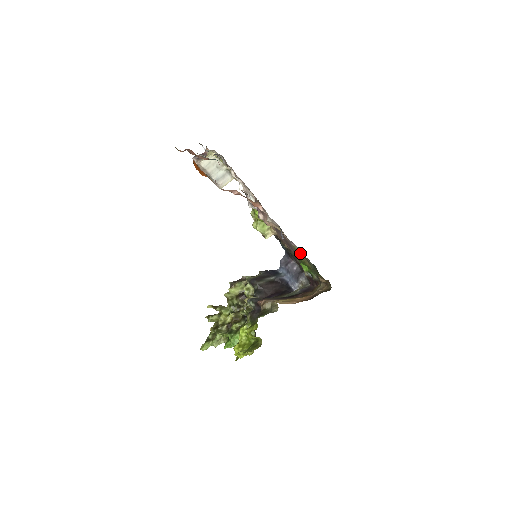
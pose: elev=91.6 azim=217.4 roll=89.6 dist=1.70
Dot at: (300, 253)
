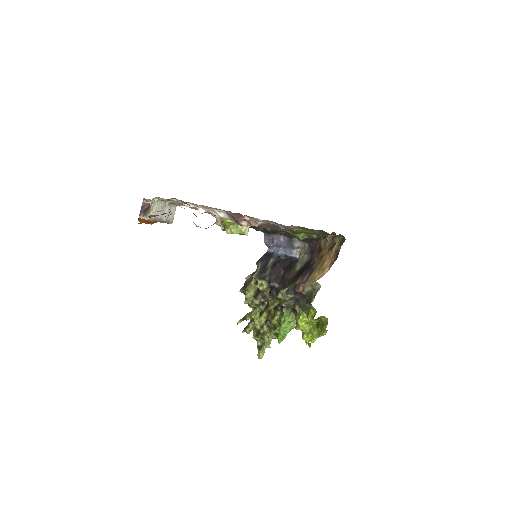
Dot at: (298, 229)
